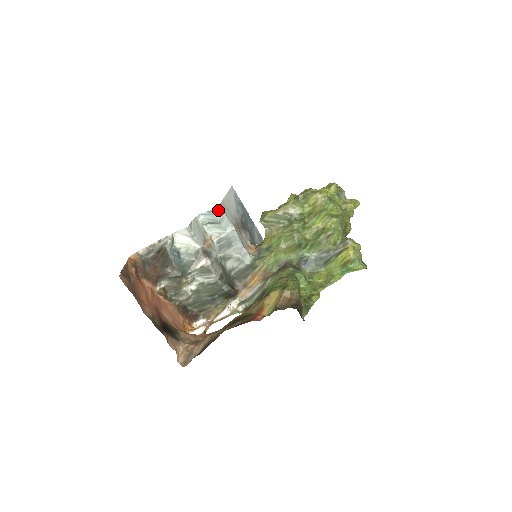
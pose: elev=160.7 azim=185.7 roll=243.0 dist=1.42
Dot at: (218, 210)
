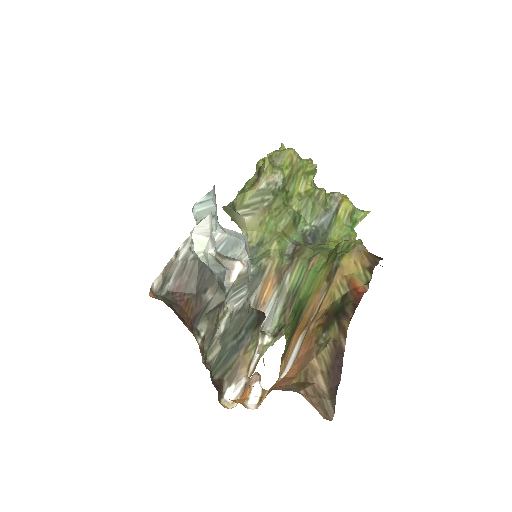
Dot at: (213, 192)
